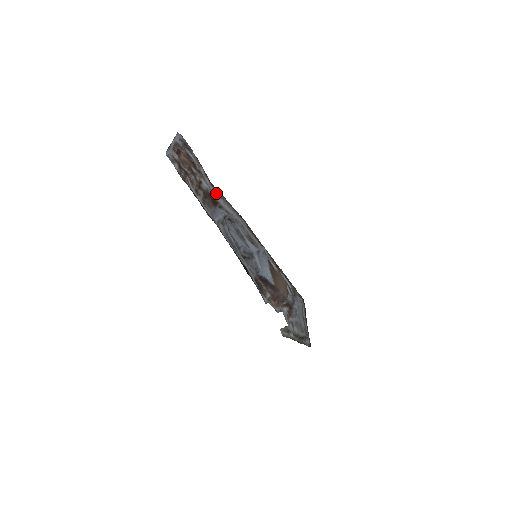
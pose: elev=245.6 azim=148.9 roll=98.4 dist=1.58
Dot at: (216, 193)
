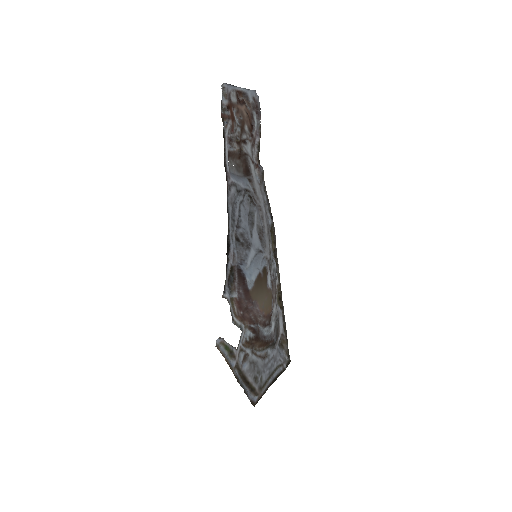
Dot at: (257, 169)
